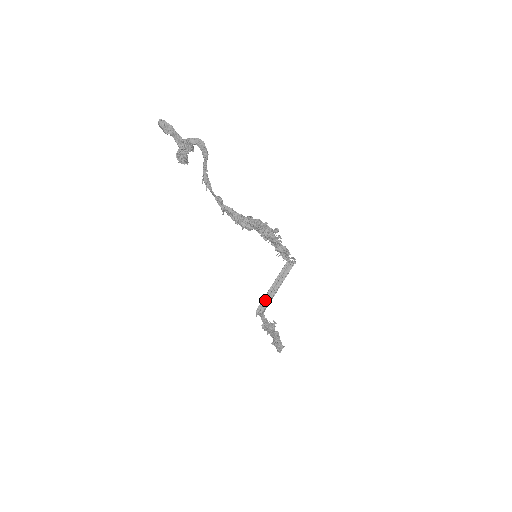
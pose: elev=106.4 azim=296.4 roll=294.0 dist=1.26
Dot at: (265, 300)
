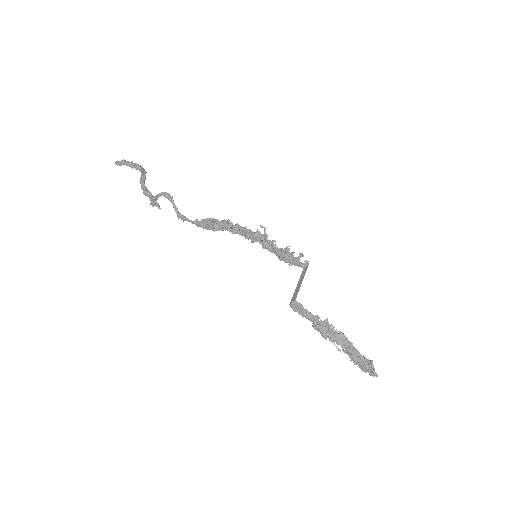
Dot at: (294, 295)
